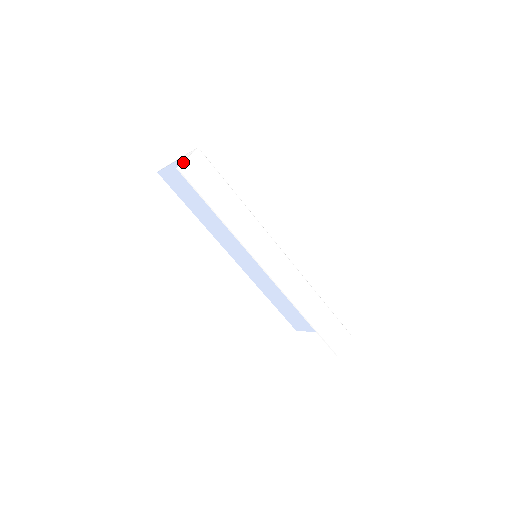
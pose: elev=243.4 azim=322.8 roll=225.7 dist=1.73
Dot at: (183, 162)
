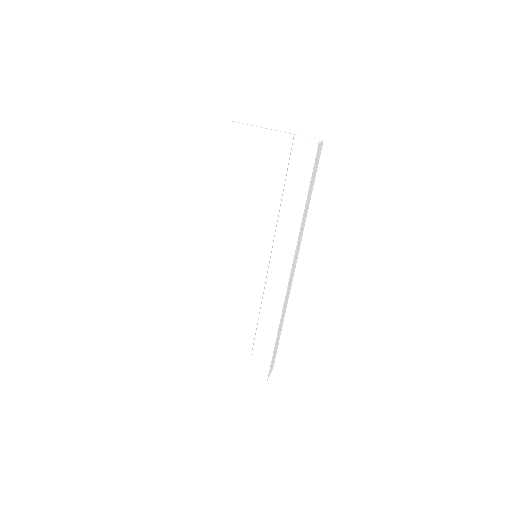
Dot at: (320, 143)
